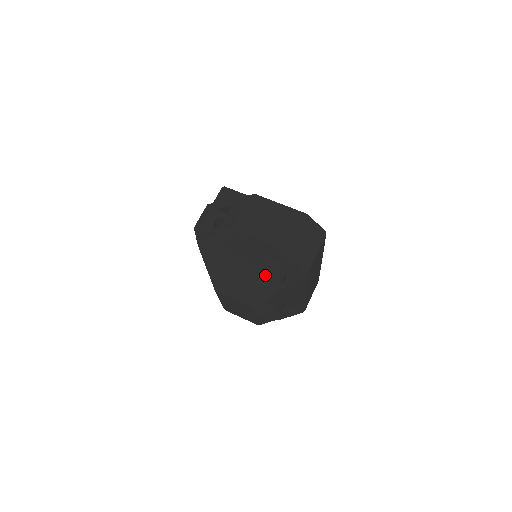
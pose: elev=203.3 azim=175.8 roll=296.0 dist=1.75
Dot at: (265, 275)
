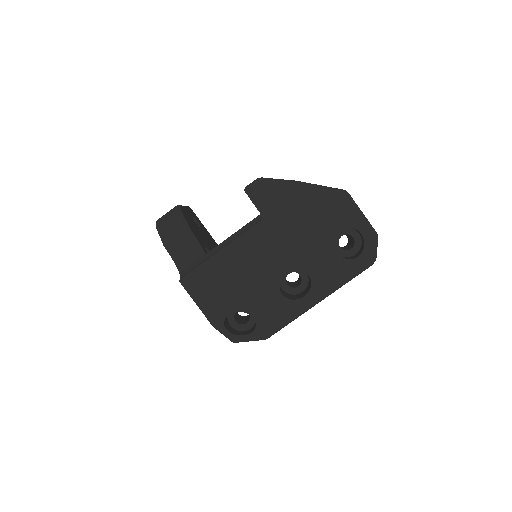
Dot at: occluded
